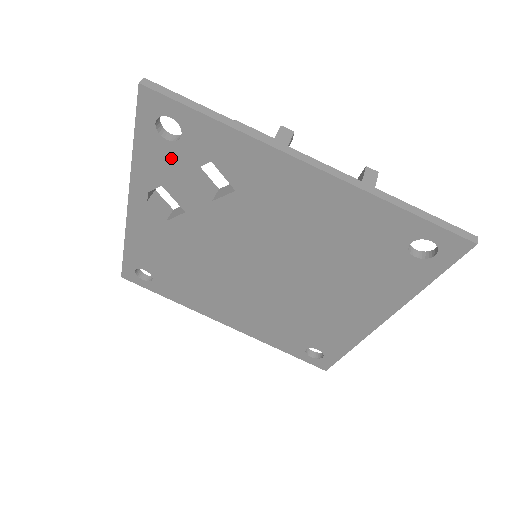
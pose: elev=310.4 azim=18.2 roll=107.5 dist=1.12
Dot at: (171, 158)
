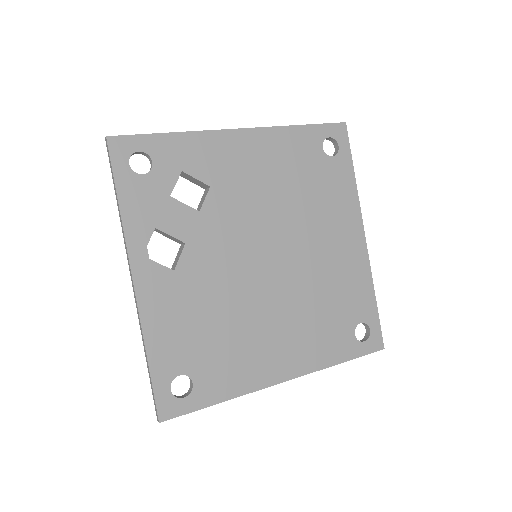
Dot at: (152, 191)
